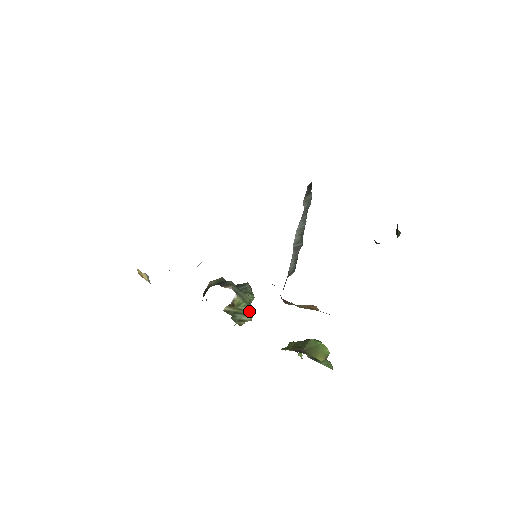
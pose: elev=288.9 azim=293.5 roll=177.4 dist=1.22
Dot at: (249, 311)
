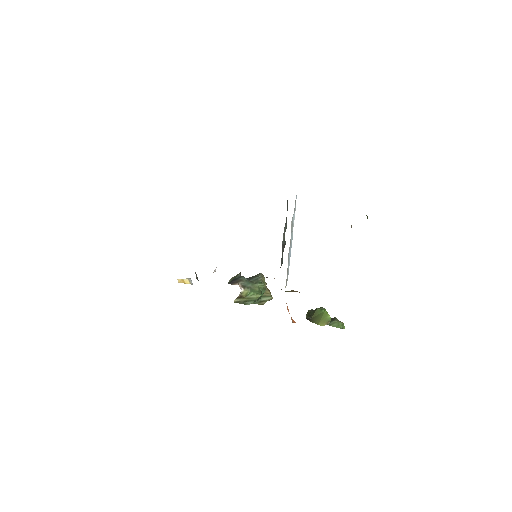
Dot at: (258, 297)
